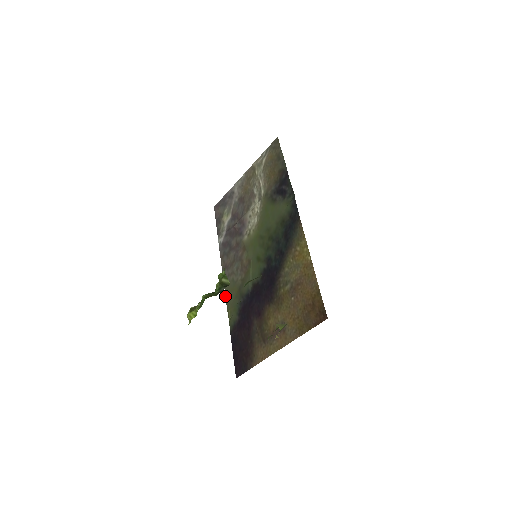
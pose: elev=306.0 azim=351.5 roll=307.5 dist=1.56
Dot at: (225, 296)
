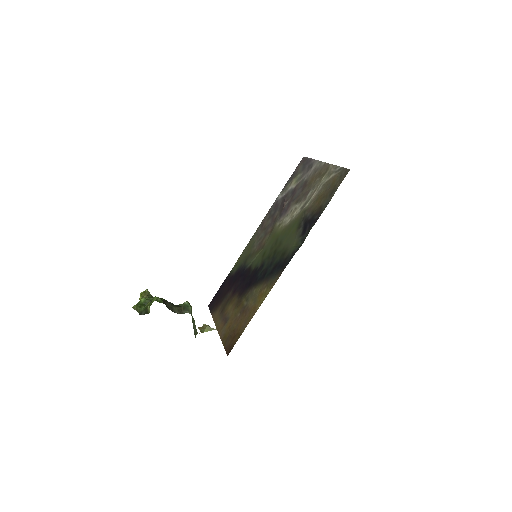
Dot at: (246, 246)
